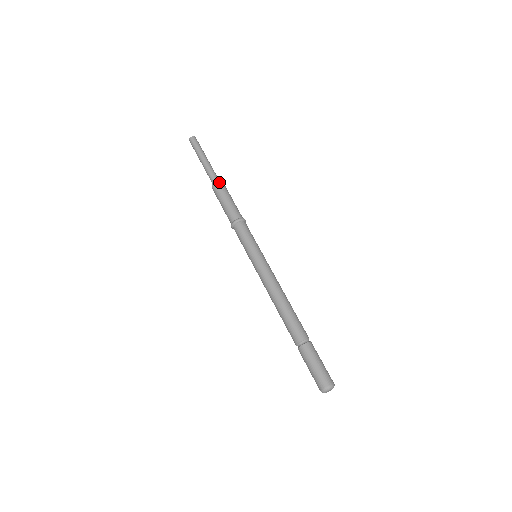
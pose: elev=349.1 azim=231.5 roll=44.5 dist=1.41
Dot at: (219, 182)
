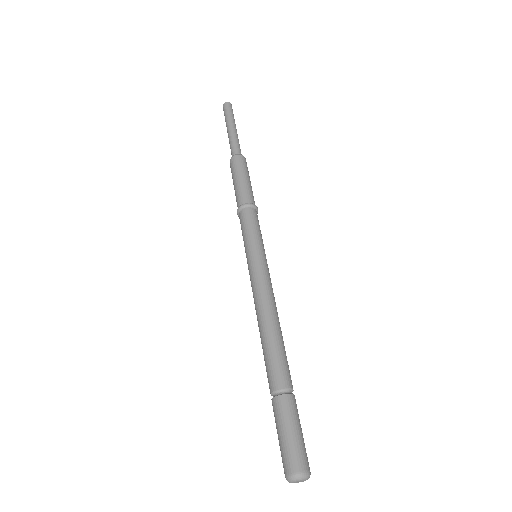
Dot at: (235, 157)
